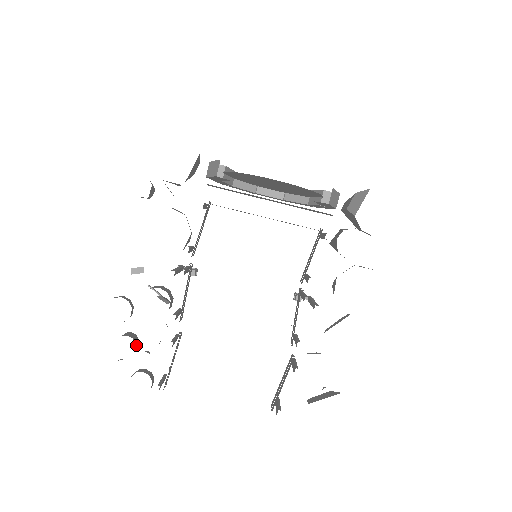
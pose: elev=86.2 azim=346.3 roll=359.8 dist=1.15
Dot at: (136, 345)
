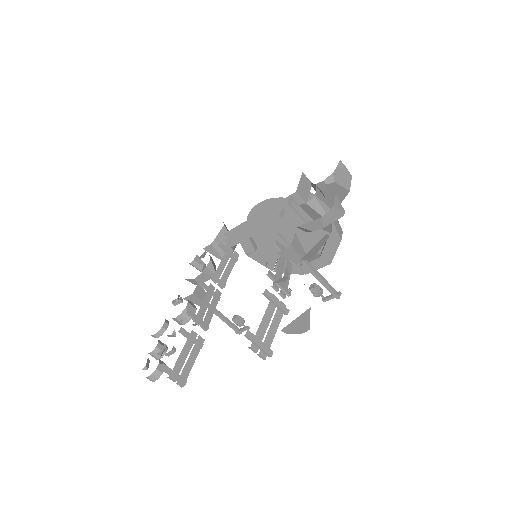
Dot at: occluded
